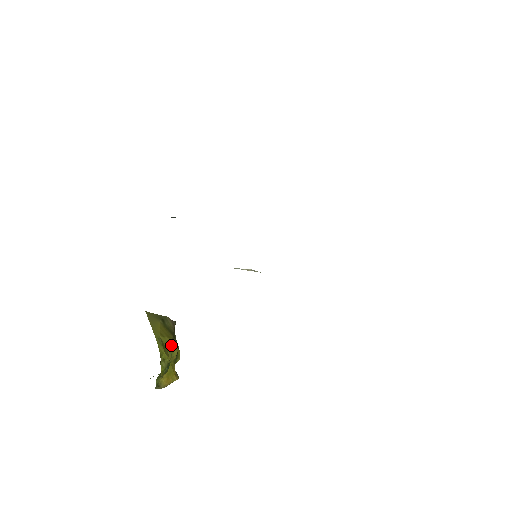
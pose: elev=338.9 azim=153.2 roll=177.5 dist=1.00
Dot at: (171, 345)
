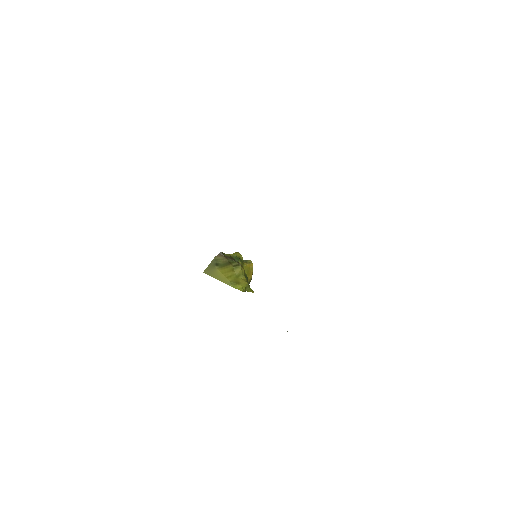
Dot at: (237, 272)
